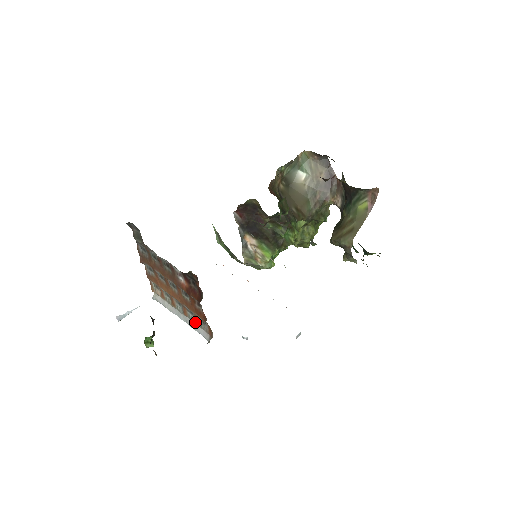
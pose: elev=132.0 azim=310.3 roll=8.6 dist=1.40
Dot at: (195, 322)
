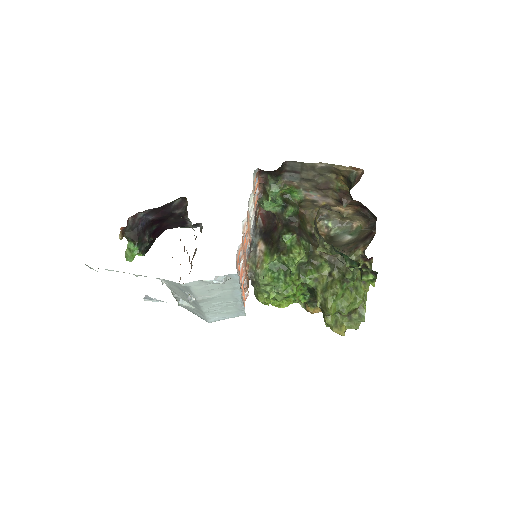
Dot at: occluded
